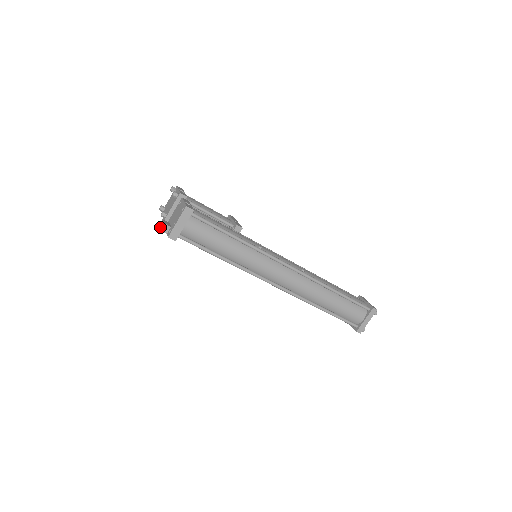
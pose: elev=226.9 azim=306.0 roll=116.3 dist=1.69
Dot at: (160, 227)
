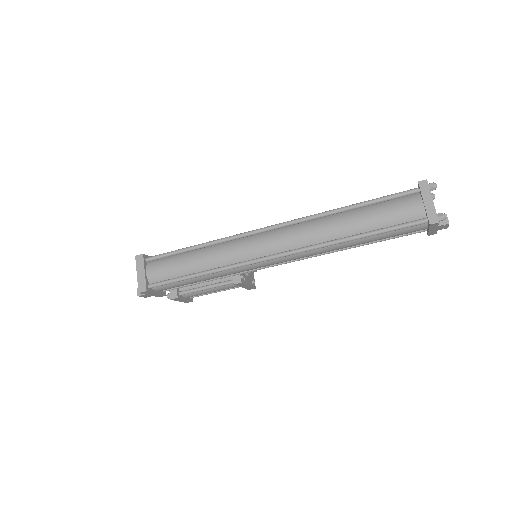
Dot at: (138, 294)
